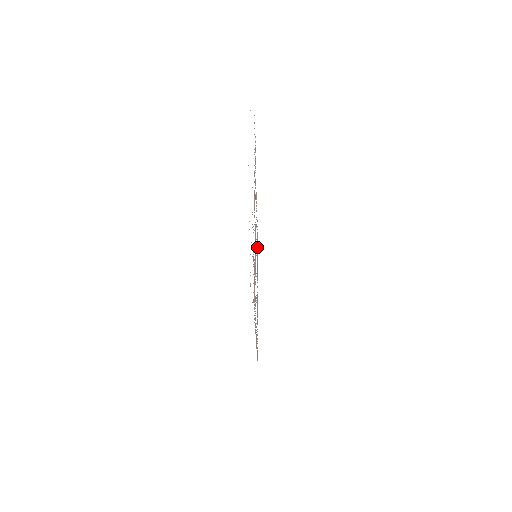
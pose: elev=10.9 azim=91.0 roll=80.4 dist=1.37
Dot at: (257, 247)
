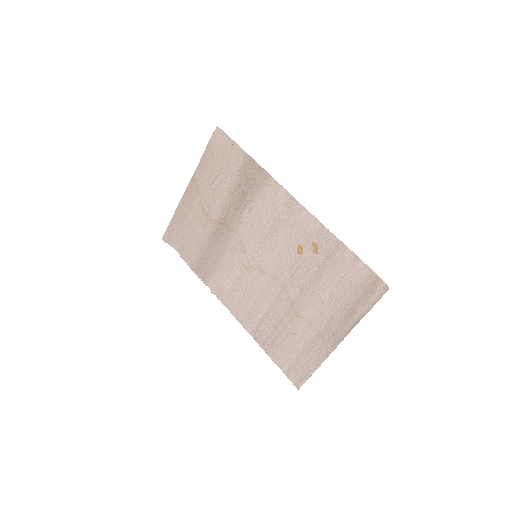
Dot at: (220, 161)
